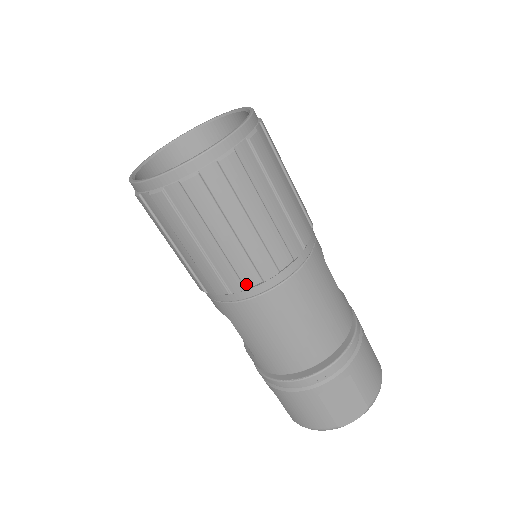
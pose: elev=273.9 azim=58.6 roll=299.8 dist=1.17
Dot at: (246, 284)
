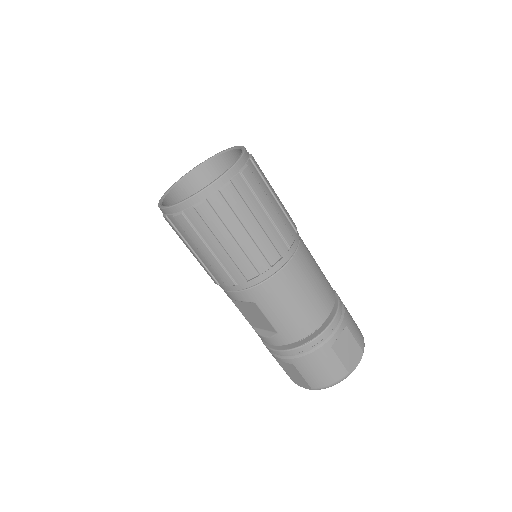
Dot at: (271, 262)
